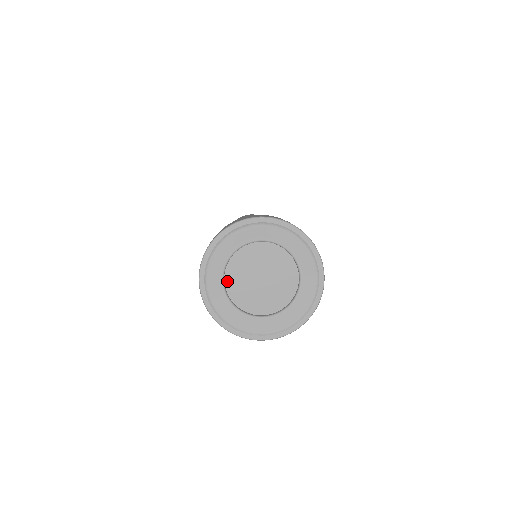
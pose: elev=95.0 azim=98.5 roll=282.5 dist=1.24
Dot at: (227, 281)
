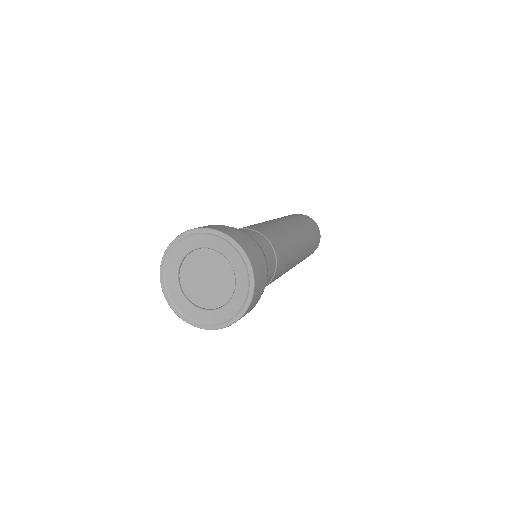
Dot at: (182, 270)
